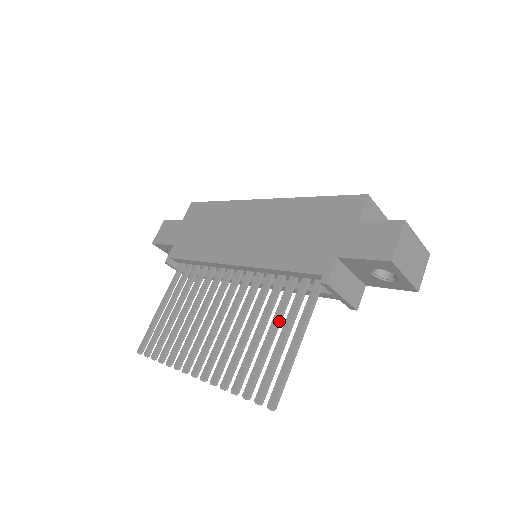
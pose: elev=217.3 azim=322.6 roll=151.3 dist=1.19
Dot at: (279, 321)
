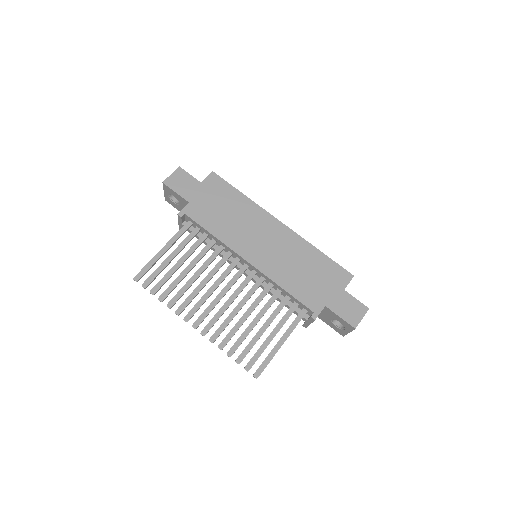
Dot at: occluded
